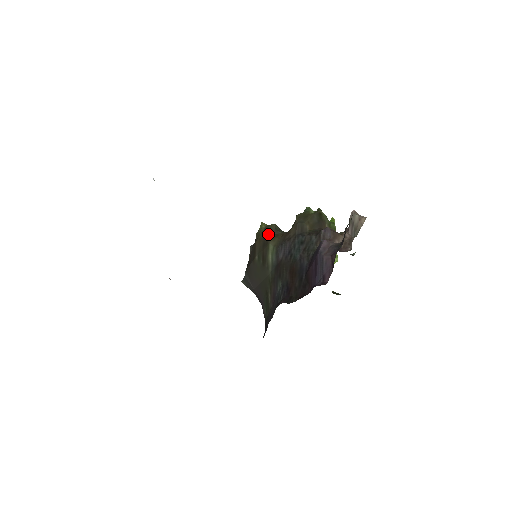
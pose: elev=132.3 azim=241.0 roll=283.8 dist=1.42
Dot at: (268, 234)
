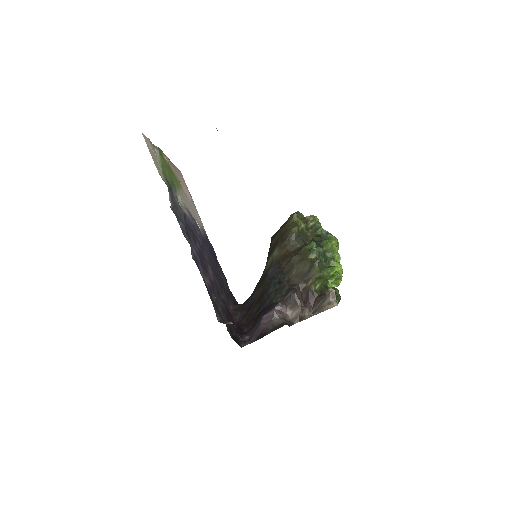
Dot at: (284, 237)
